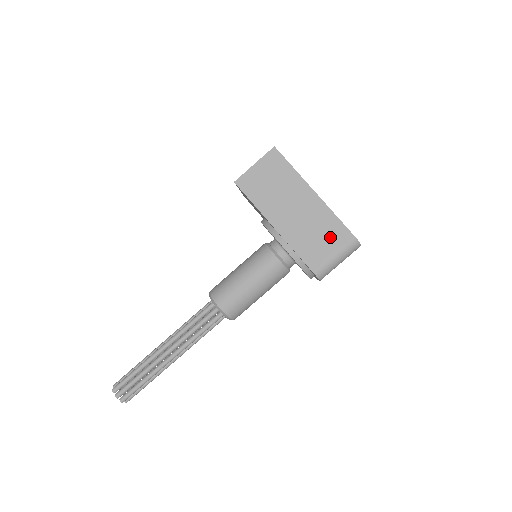
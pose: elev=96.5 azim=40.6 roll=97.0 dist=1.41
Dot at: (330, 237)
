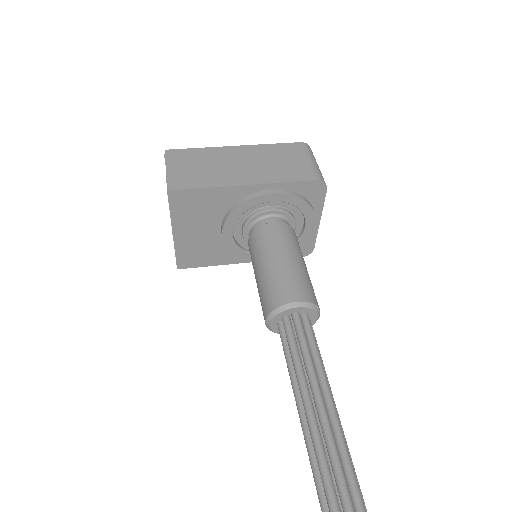
Dot at: (288, 155)
